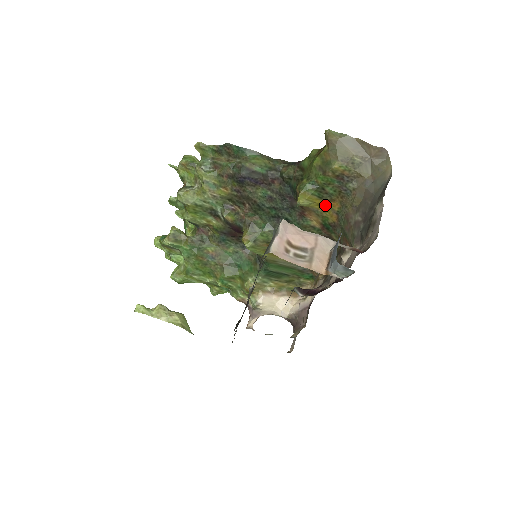
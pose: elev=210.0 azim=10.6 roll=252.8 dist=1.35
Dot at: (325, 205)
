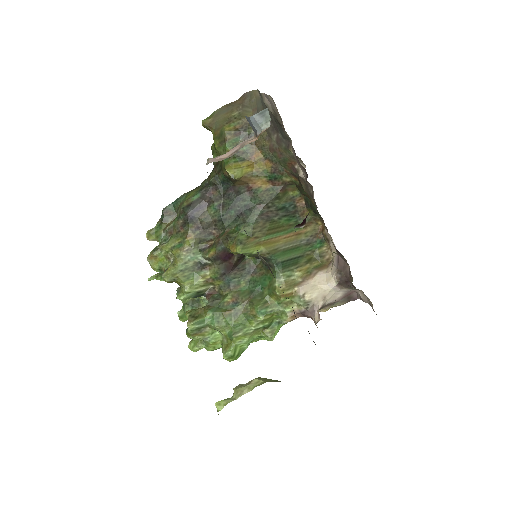
Dot at: (252, 163)
